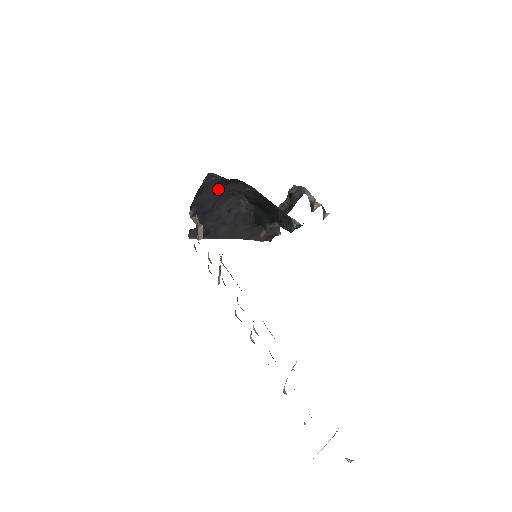
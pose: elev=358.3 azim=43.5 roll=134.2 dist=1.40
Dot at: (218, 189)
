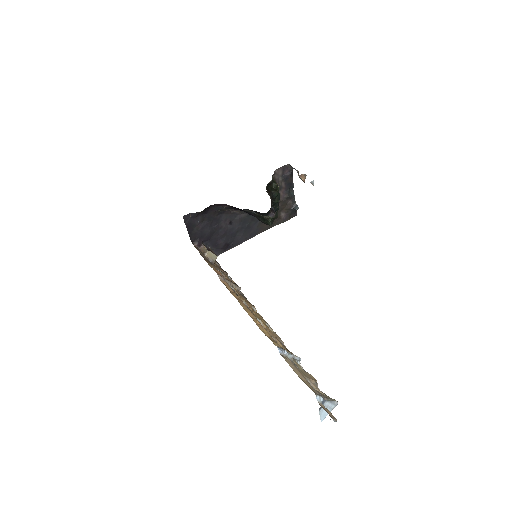
Dot at: (204, 218)
